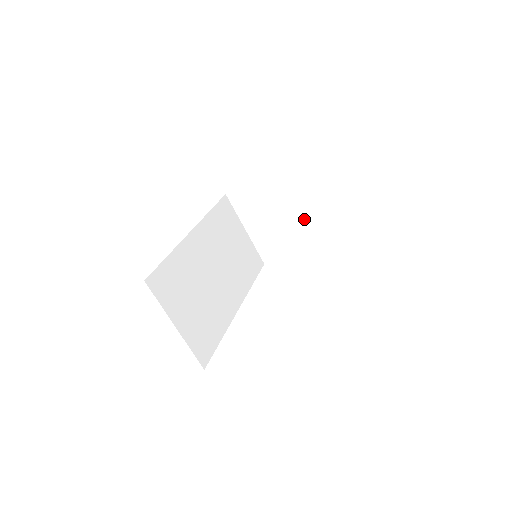
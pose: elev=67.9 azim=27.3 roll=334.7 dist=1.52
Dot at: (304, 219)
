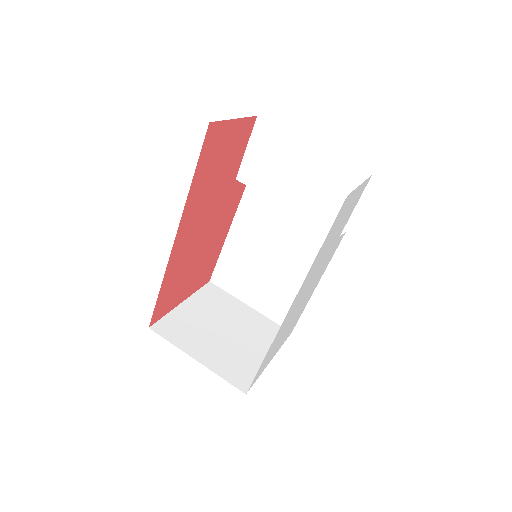
Dot at: (247, 325)
